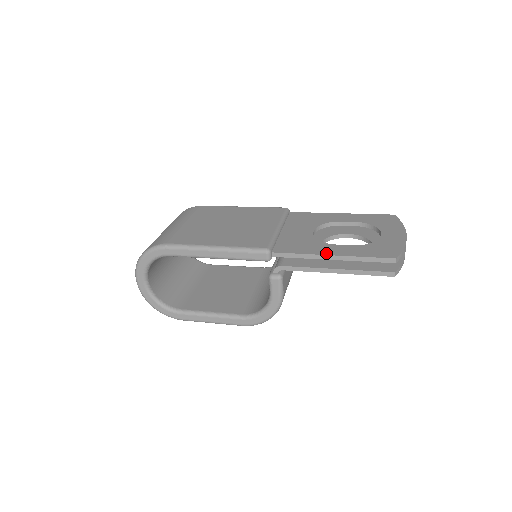
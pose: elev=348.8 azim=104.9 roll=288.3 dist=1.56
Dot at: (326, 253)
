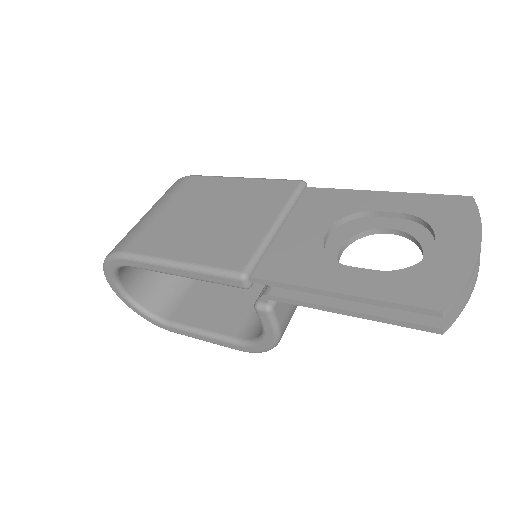
Dot at: (328, 287)
